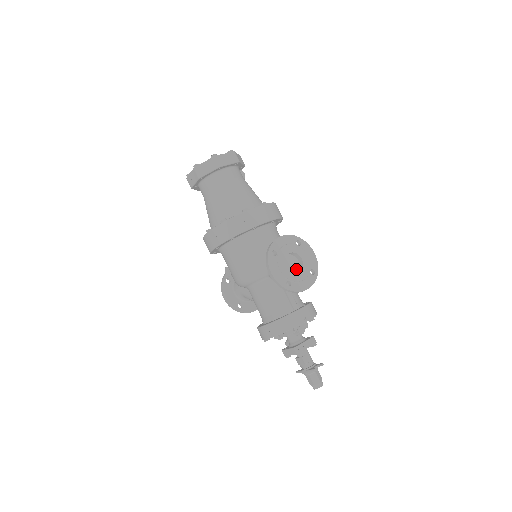
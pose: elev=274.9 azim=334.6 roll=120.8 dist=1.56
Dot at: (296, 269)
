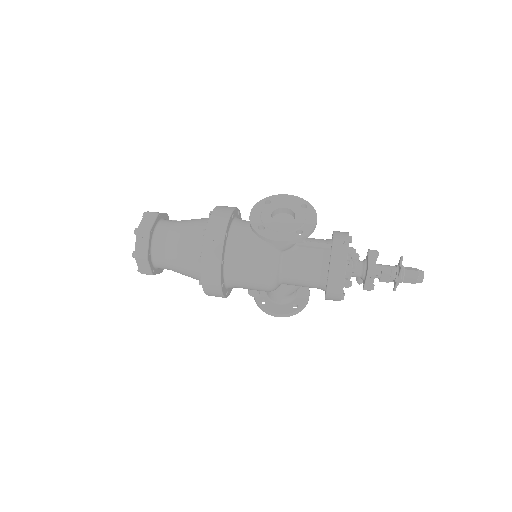
Dot at: (291, 219)
